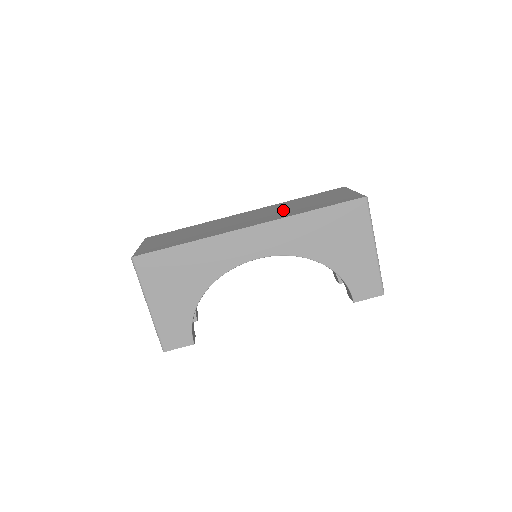
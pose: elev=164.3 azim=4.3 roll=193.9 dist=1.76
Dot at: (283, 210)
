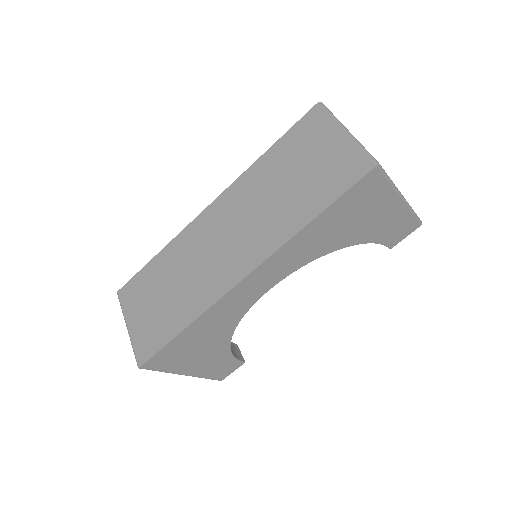
Dot at: (265, 210)
